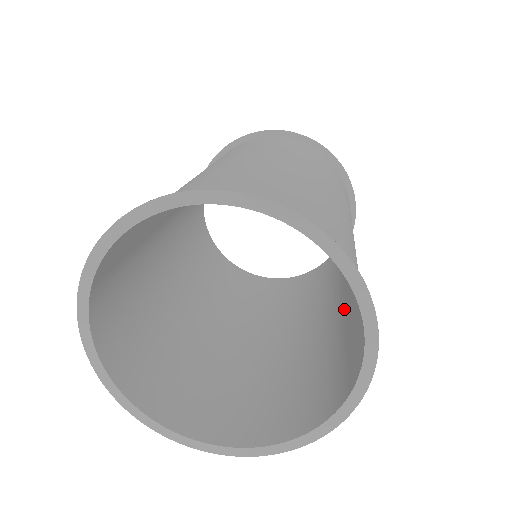
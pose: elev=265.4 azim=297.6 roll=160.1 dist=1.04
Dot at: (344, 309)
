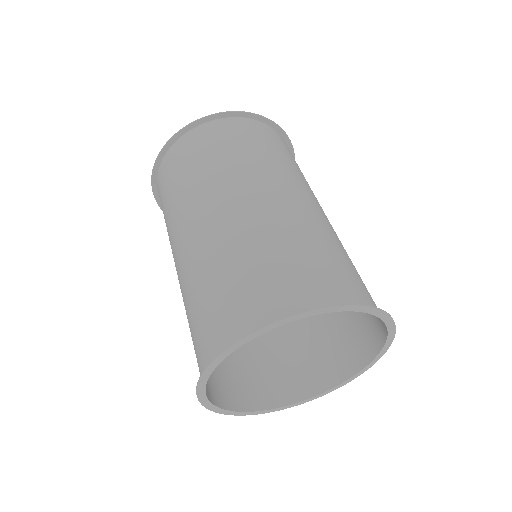
Dot at: occluded
